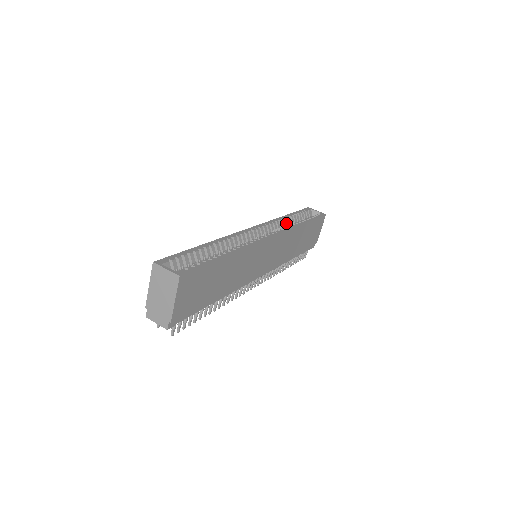
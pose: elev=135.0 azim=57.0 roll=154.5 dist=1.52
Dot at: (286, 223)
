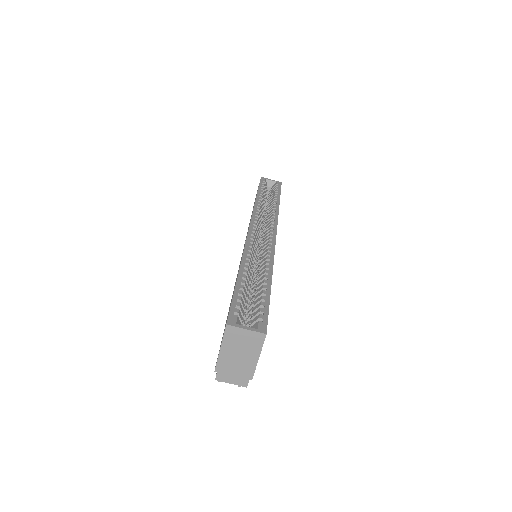
Dot at: (261, 206)
